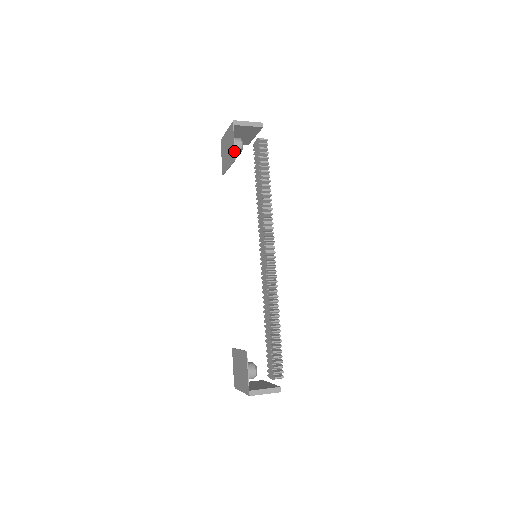
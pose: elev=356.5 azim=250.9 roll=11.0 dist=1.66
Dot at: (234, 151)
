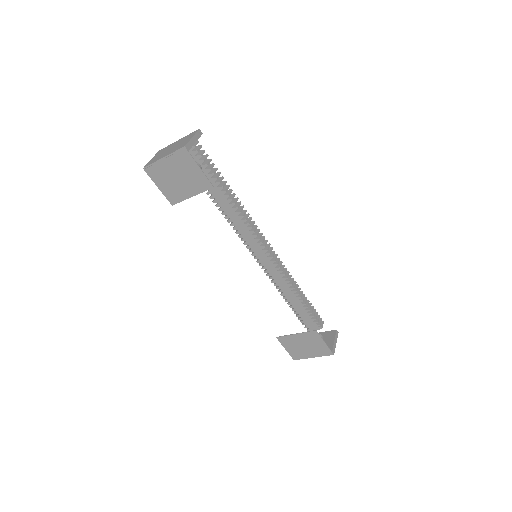
Dot at: (206, 179)
